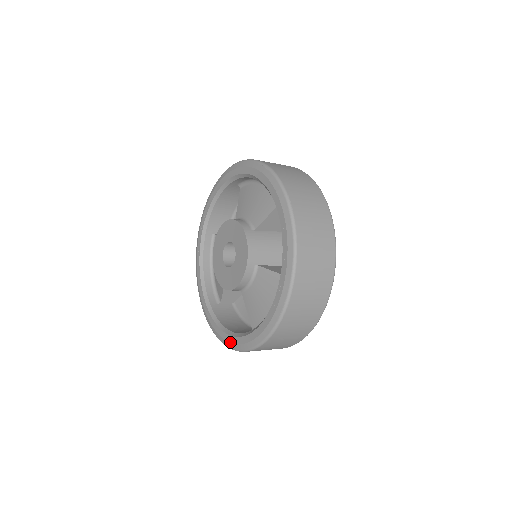
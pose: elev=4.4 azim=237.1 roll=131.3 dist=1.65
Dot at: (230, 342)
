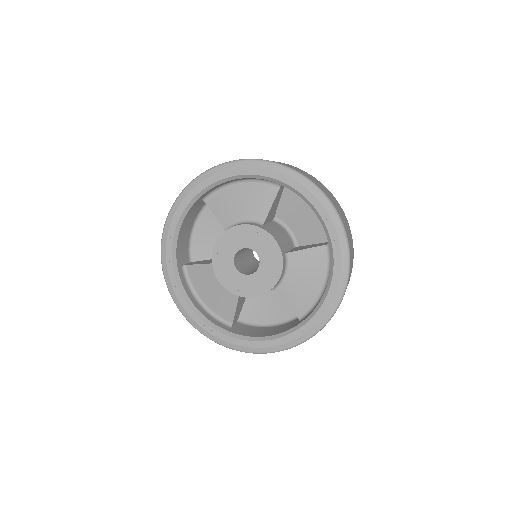
Dot at: (287, 342)
